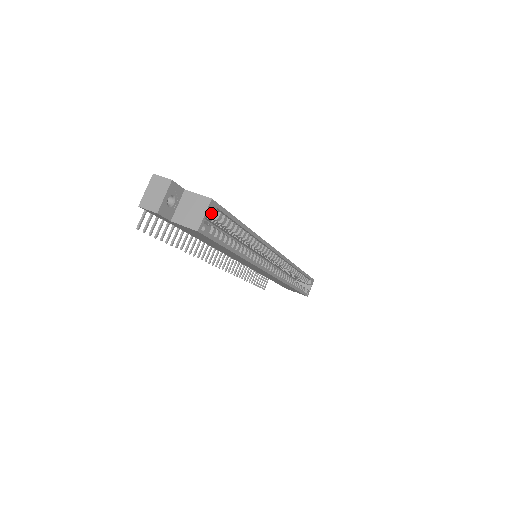
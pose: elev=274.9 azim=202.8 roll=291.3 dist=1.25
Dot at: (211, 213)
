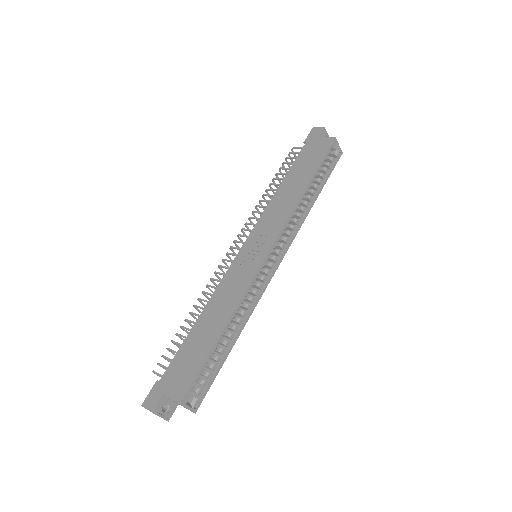
Dot at: (189, 397)
